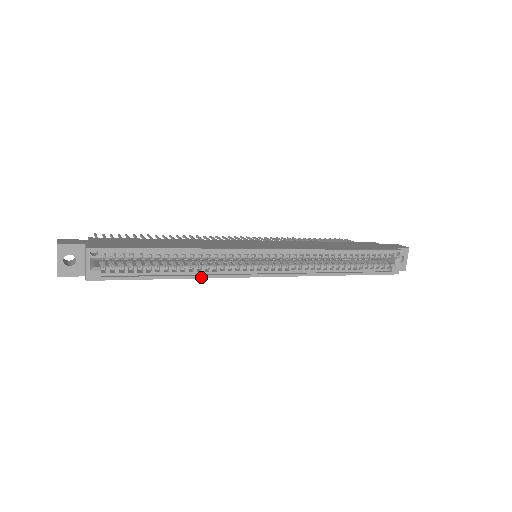
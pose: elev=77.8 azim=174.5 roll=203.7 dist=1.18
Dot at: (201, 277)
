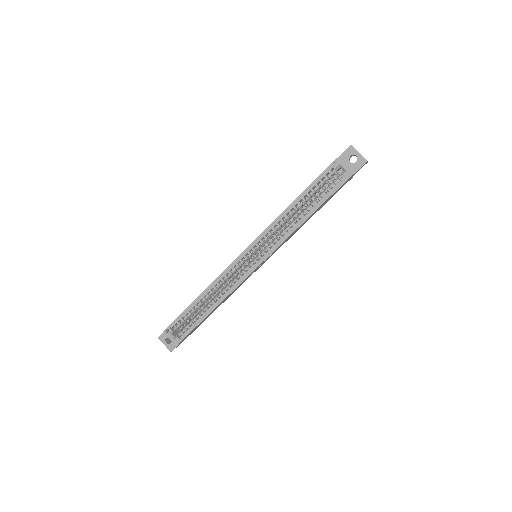
Dot at: (222, 300)
